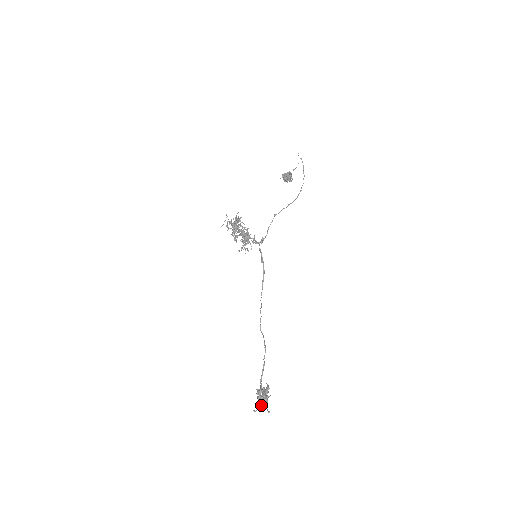
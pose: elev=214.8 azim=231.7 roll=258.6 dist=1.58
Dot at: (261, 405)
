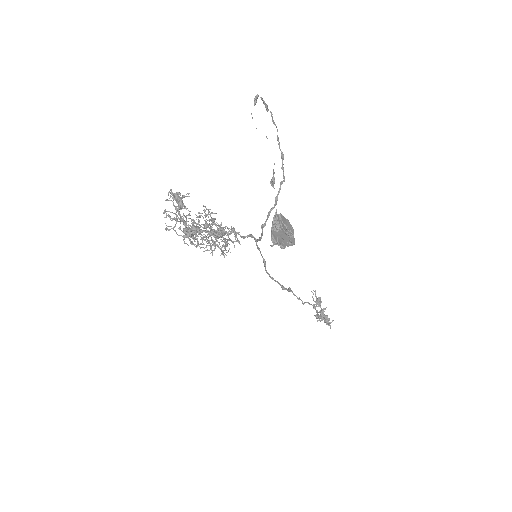
Dot at: (324, 322)
